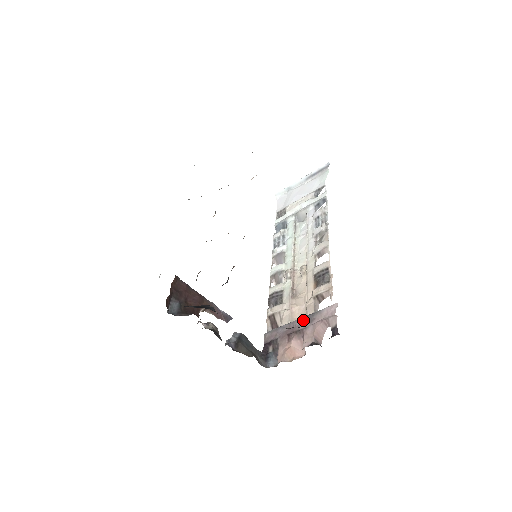
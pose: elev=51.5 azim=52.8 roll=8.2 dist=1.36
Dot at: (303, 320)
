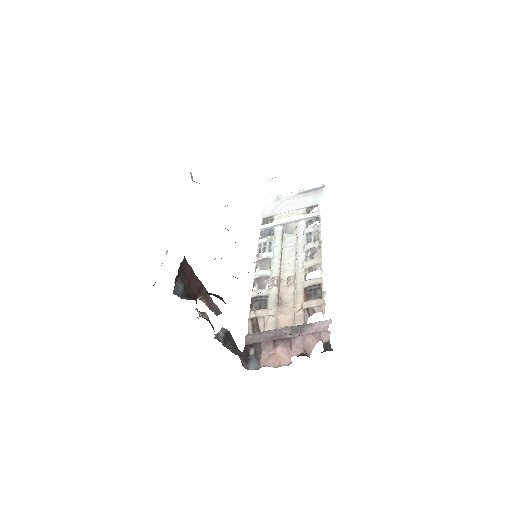
Dot at: (292, 329)
